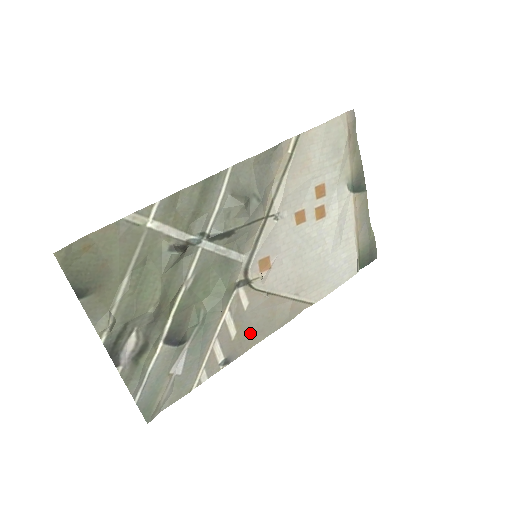
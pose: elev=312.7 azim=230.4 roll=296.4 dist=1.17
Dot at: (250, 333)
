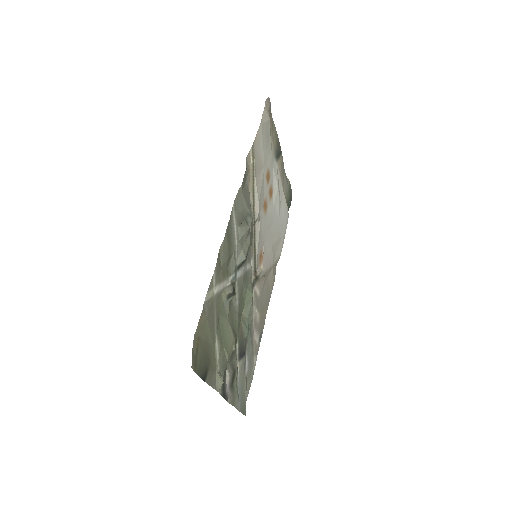
Dot at: (263, 309)
